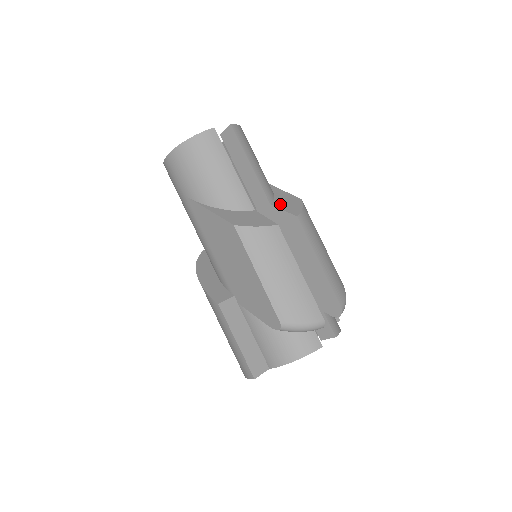
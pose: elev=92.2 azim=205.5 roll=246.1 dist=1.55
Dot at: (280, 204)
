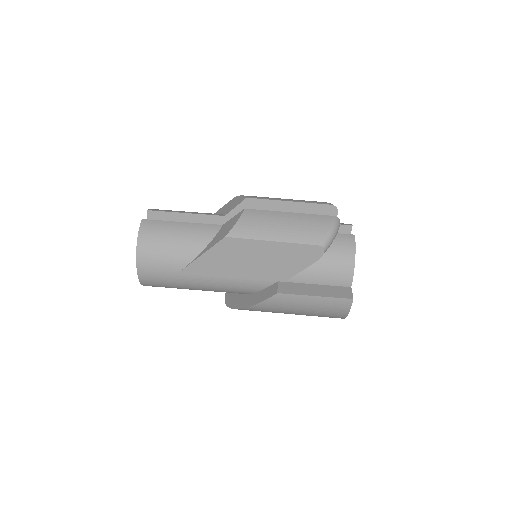
Dot at: (229, 210)
